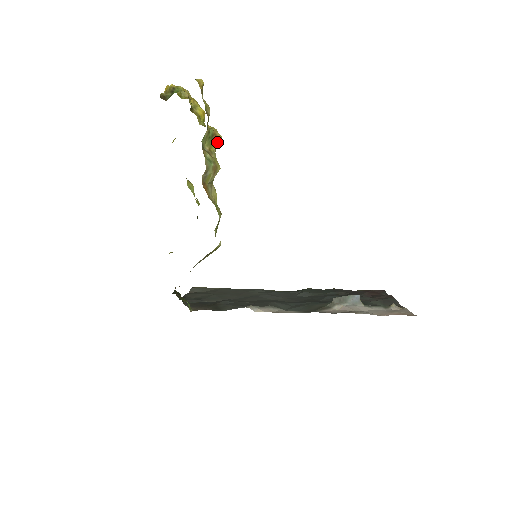
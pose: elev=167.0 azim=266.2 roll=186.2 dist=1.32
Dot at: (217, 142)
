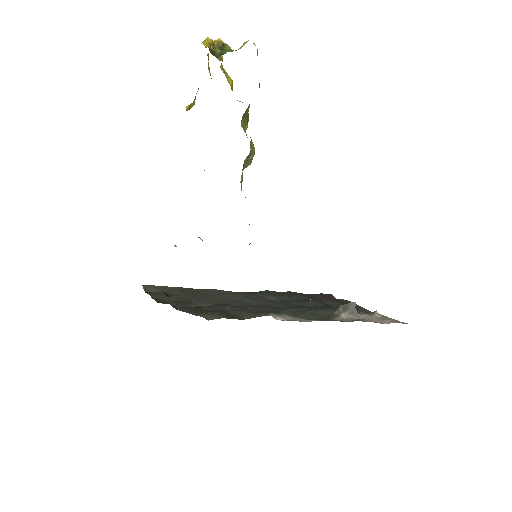
Dot at: (248, 121)
